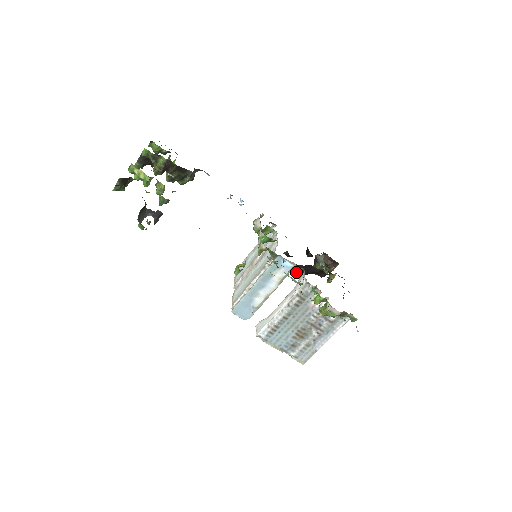
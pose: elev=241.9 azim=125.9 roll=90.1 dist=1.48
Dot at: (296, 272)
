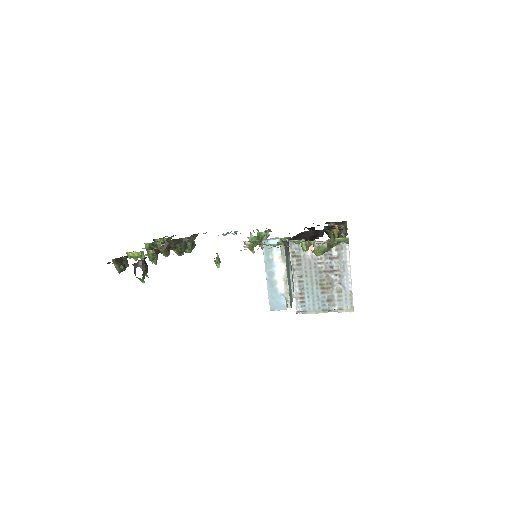
Dot at: occluded
